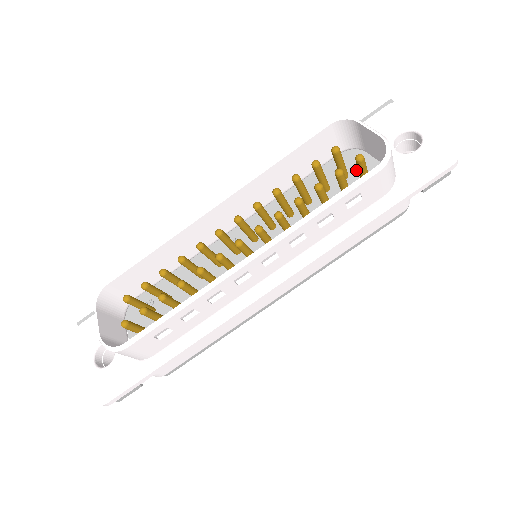
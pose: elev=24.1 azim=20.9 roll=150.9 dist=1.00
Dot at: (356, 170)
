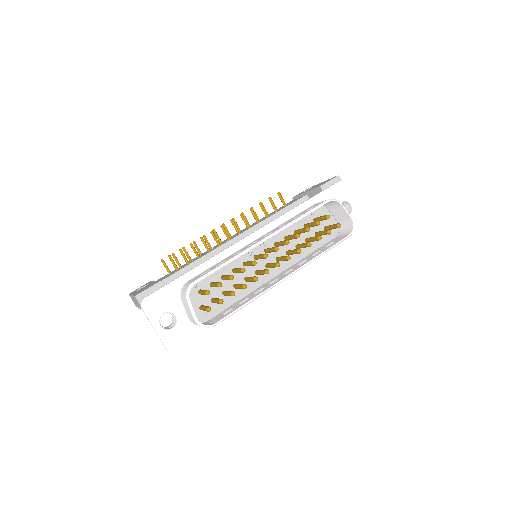
Dot at: occluded
